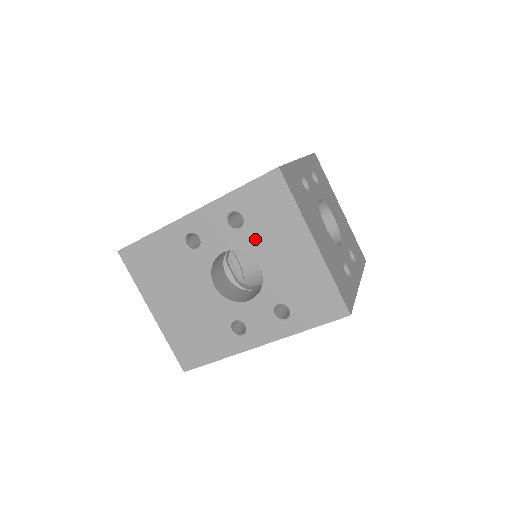
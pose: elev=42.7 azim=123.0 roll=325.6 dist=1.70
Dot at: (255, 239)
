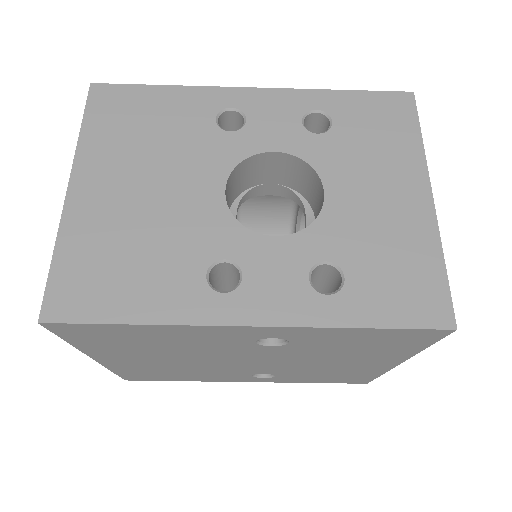
Dot at: (337, 155)
